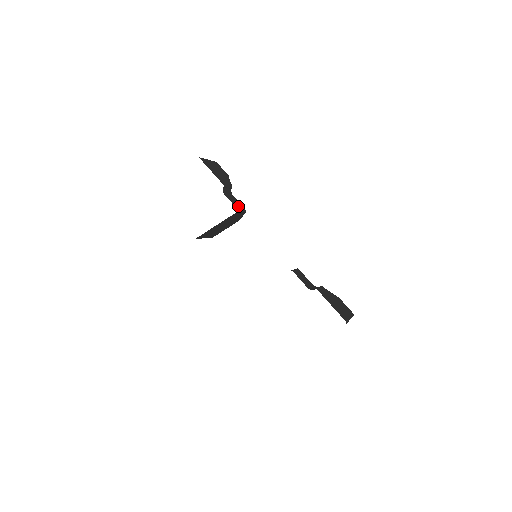
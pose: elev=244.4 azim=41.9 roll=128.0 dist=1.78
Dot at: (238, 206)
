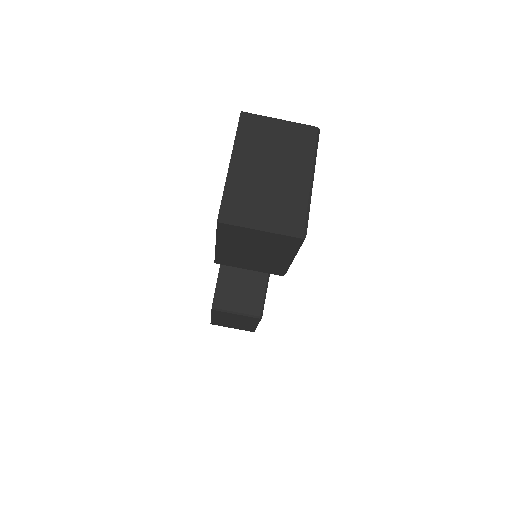
Dot at: occluded
